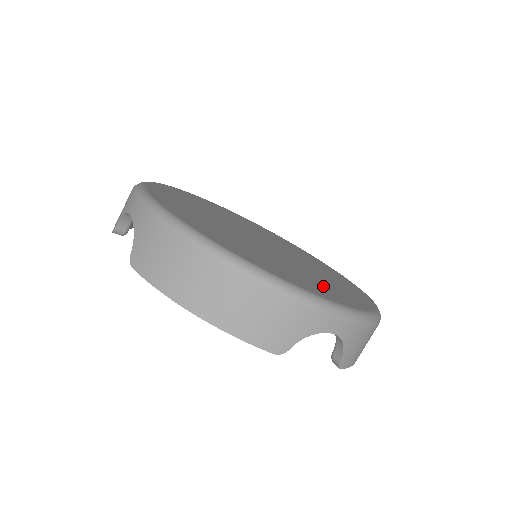
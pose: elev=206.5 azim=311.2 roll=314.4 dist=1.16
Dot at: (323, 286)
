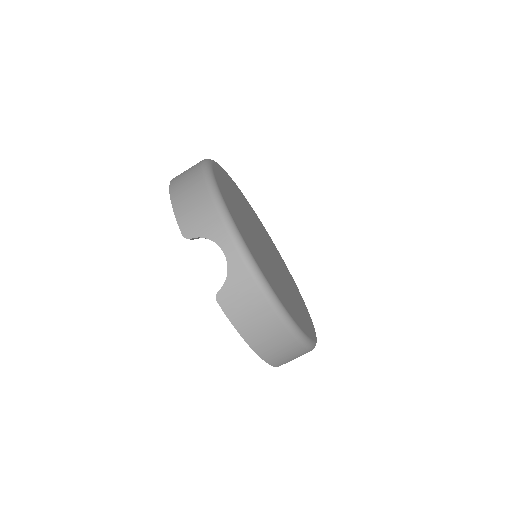
Dot at: (302, 312)
